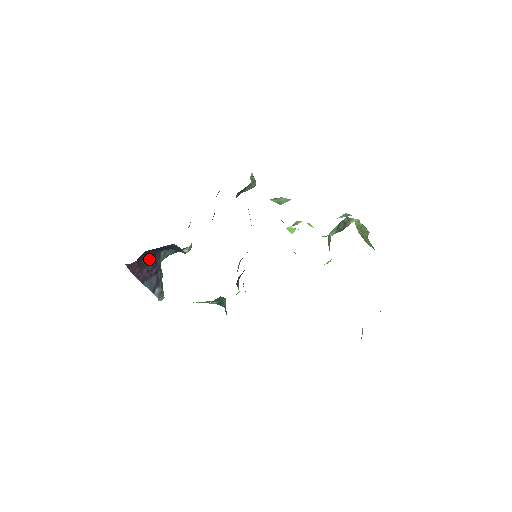
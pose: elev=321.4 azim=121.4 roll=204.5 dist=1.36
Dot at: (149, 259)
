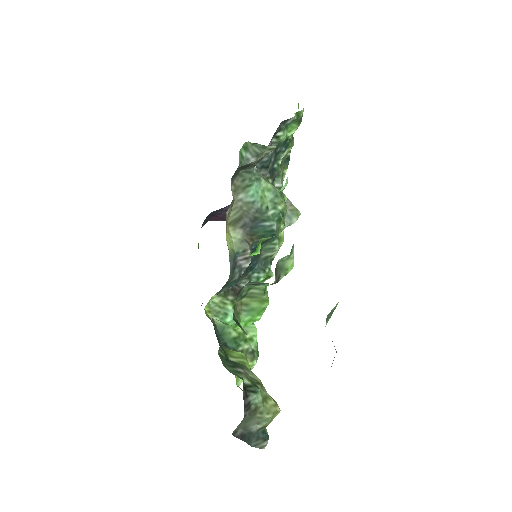
Dot at: occluded
